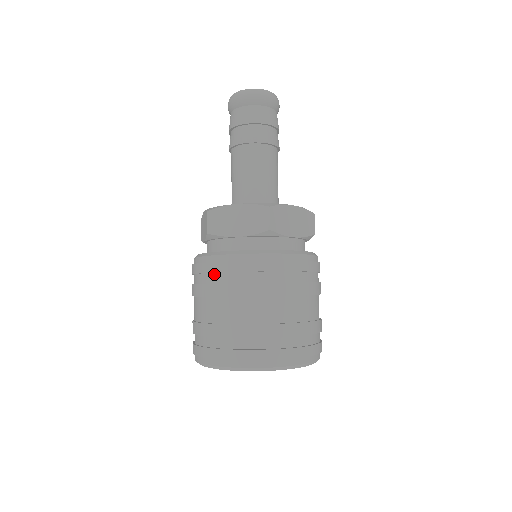
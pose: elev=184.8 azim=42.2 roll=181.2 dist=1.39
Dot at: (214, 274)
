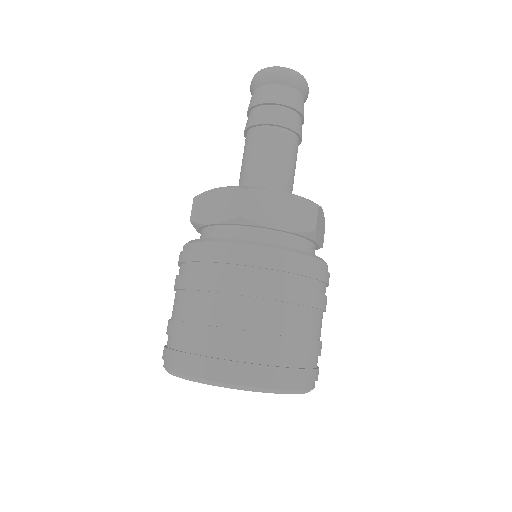
Dot at: (247, 267)
